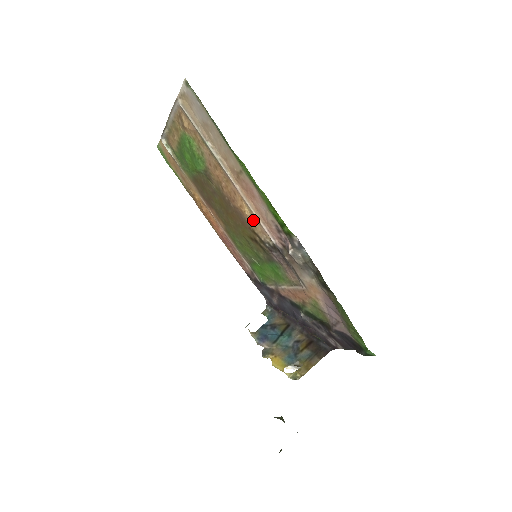
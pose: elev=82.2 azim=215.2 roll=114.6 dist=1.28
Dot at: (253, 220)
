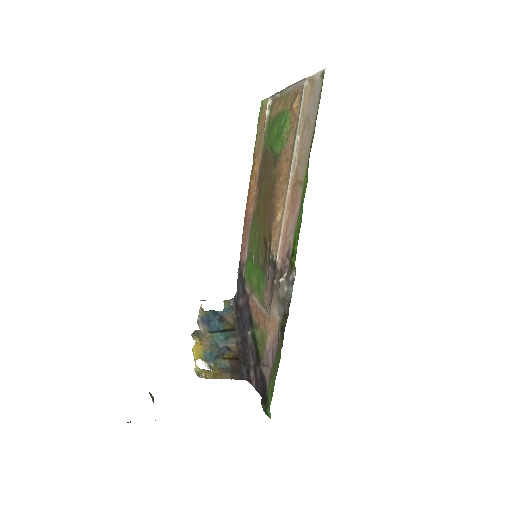
Dot at: (277, 228)
